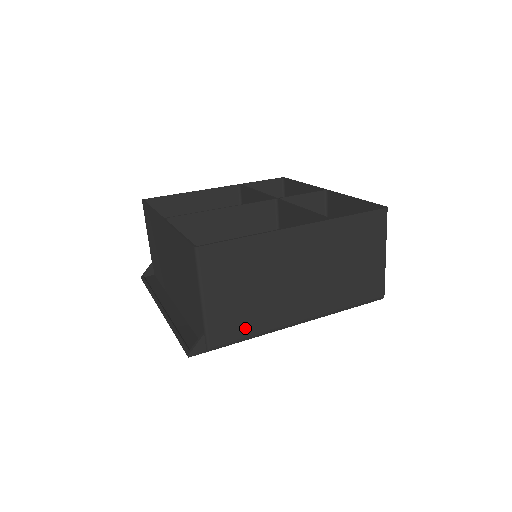
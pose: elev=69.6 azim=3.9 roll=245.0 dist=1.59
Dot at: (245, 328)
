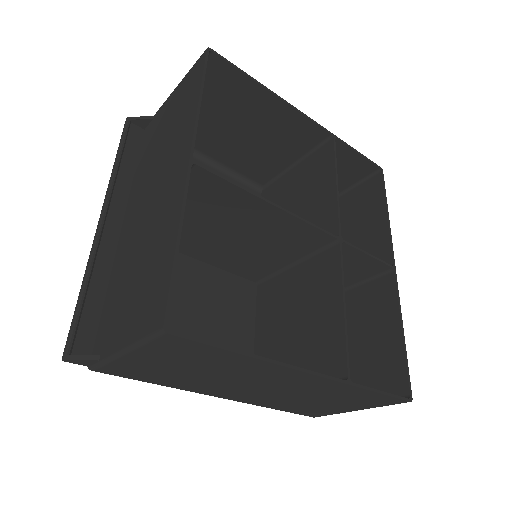
Dot at: (151, 379)
